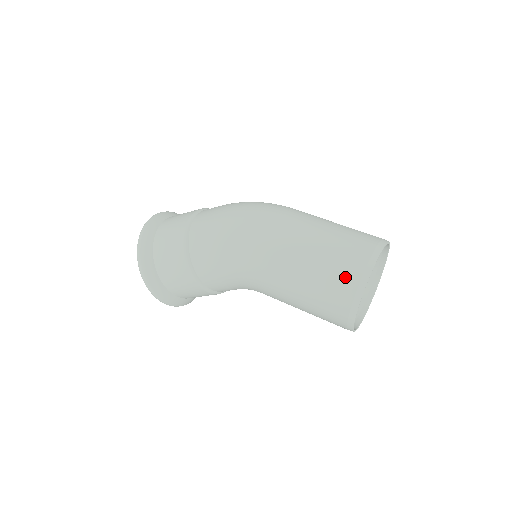
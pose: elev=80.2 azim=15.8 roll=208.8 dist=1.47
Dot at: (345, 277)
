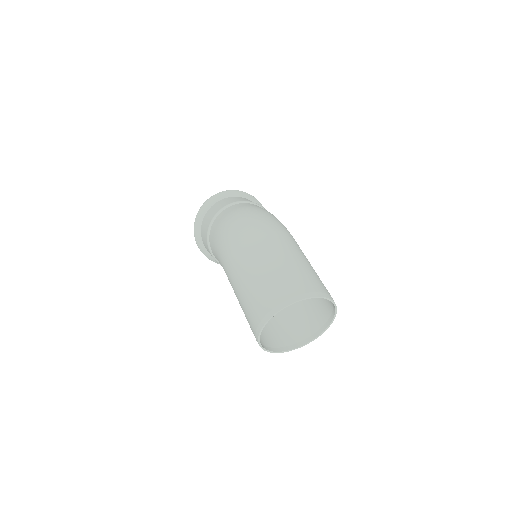
Dot at: (253, 316)
